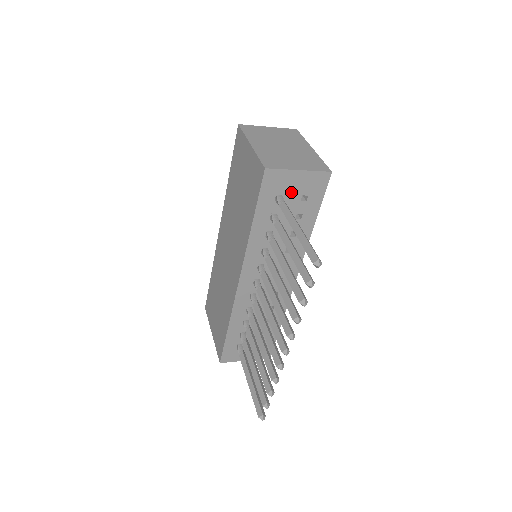
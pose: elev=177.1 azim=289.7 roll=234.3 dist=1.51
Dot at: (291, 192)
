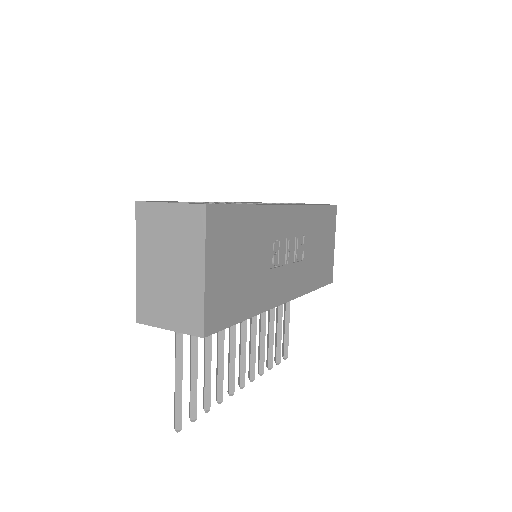
Dot at: occluded
